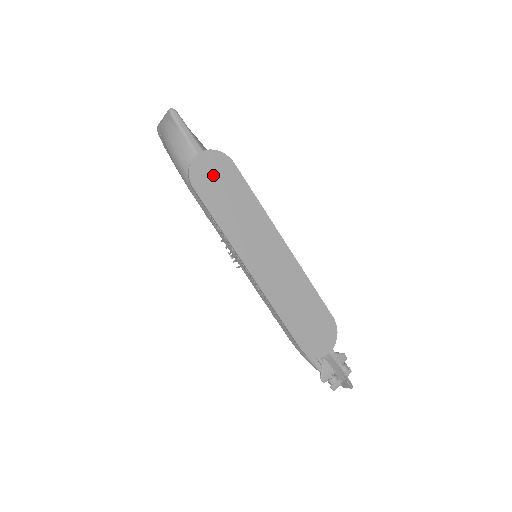
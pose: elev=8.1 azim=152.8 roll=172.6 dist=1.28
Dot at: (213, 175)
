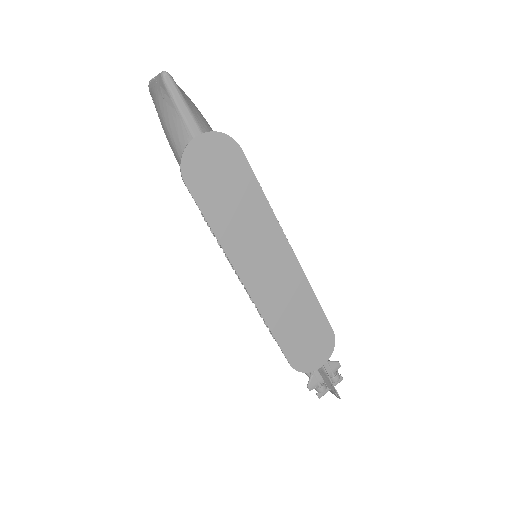
Dot at: (212, 166)
